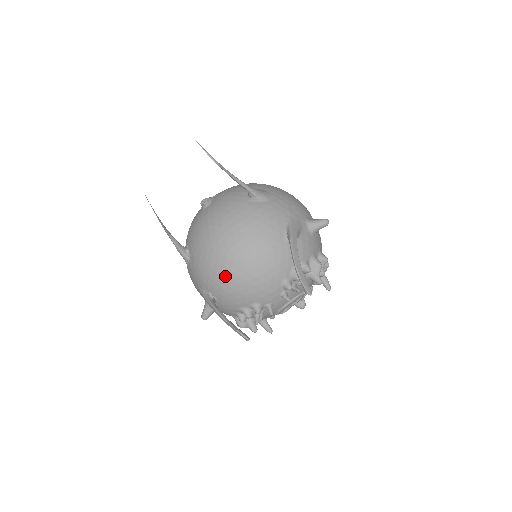
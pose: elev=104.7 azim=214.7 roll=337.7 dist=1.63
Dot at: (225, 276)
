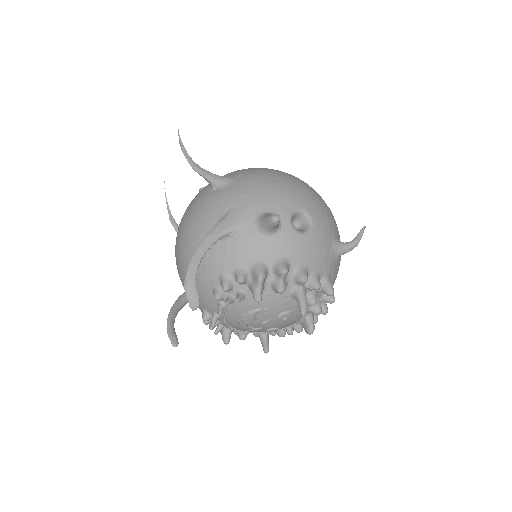
Dot at: (178, 272)
